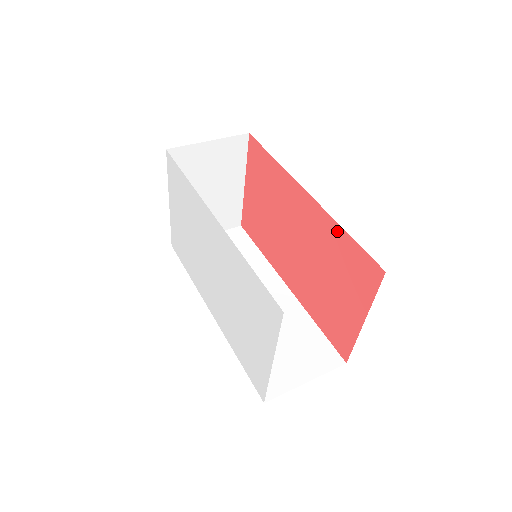
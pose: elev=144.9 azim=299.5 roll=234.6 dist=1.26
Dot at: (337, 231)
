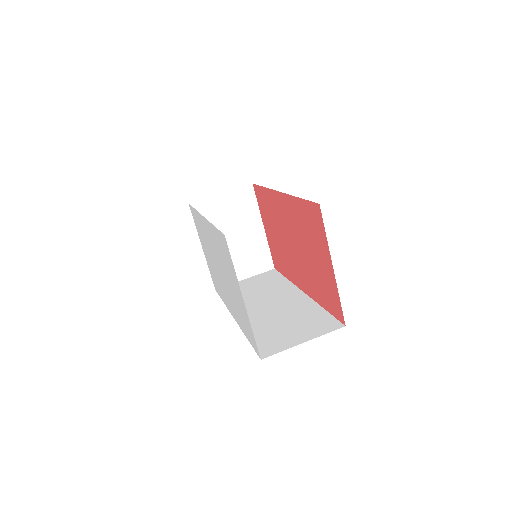
Dot at: (297, 203)
